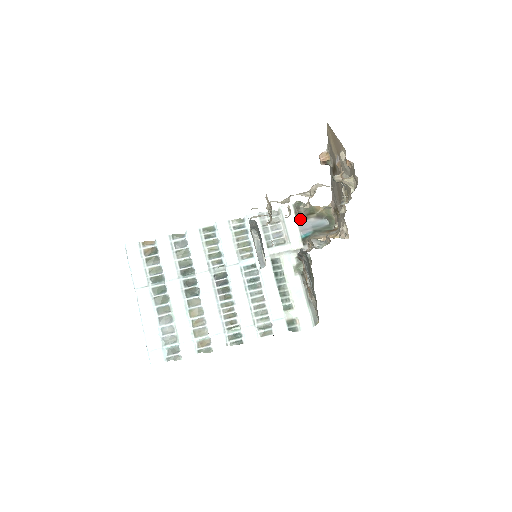
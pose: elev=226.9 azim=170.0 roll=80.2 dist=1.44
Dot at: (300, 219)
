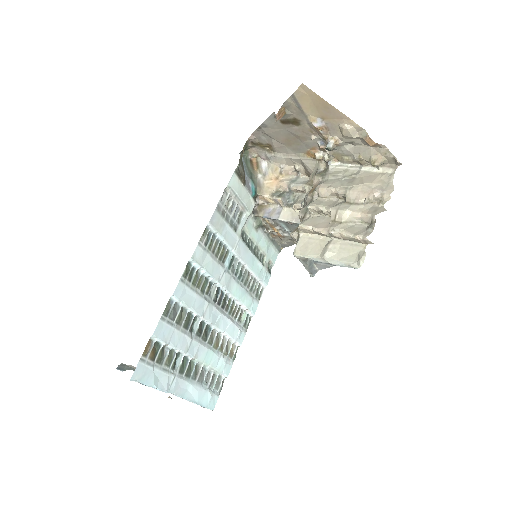
Dot at: (244, 180)
